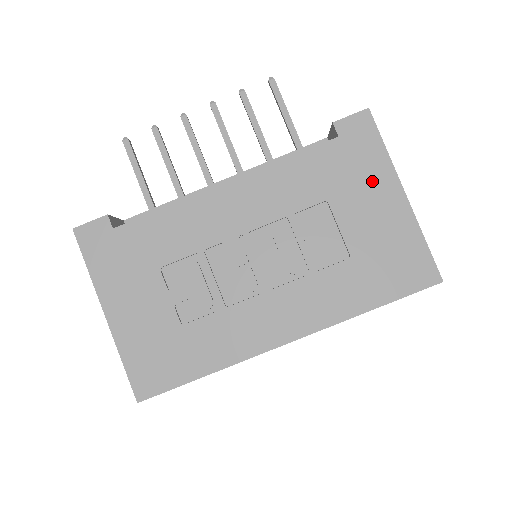
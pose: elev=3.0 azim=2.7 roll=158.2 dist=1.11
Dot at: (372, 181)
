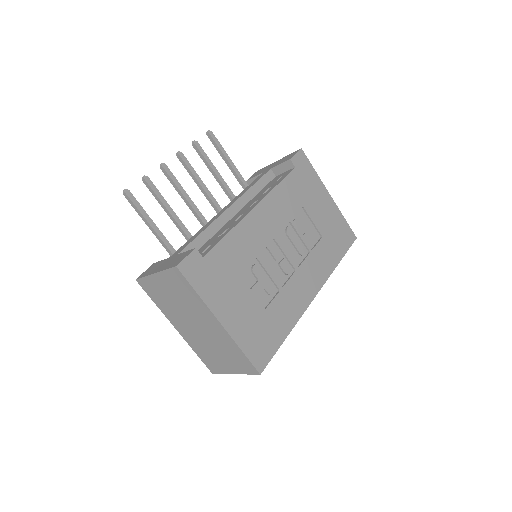
Dot at: (316, 191)
